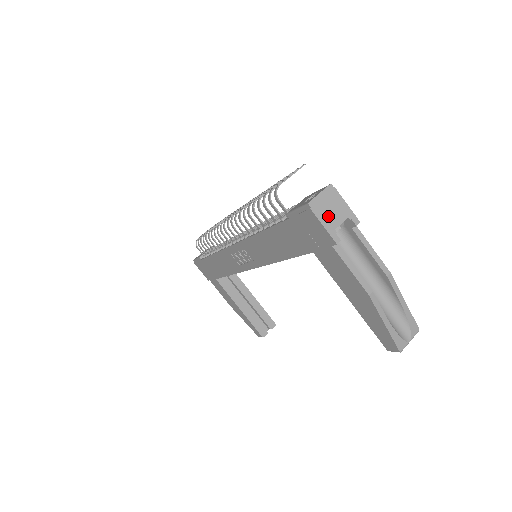
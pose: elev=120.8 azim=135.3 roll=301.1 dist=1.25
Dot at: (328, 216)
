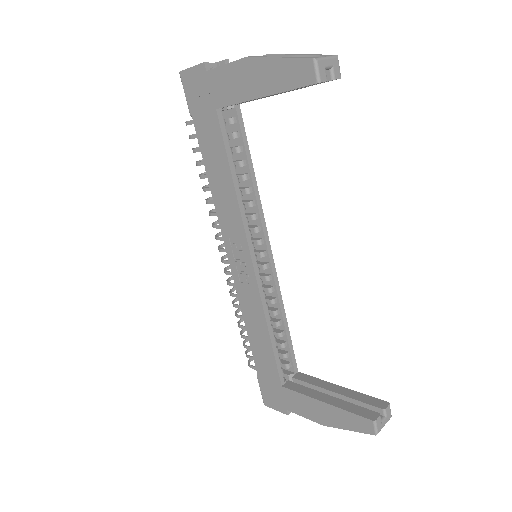
Dot at: occluded
